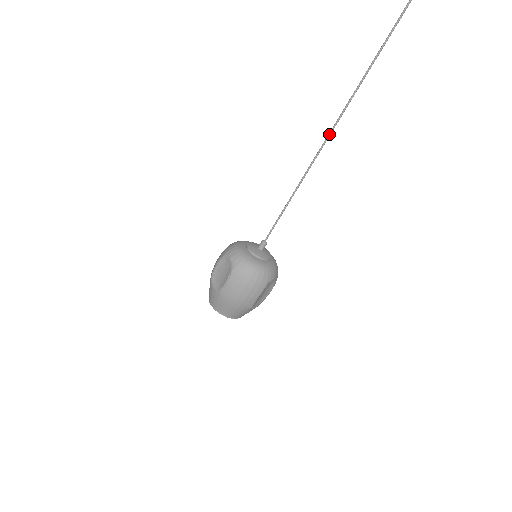
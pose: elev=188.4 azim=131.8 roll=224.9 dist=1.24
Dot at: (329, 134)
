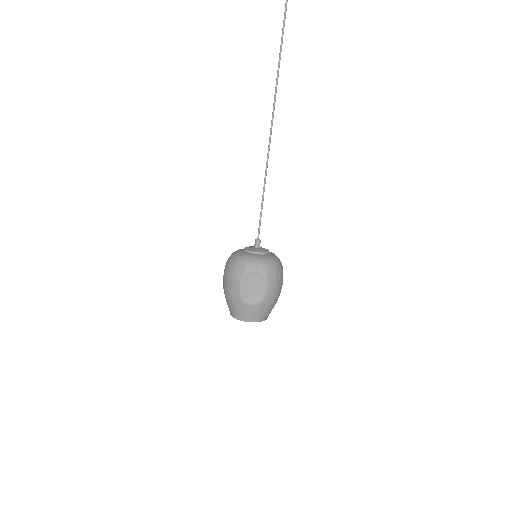
Dot at: (272, 123)
